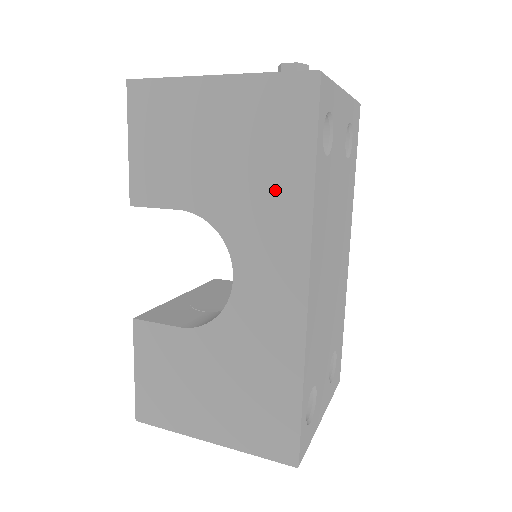
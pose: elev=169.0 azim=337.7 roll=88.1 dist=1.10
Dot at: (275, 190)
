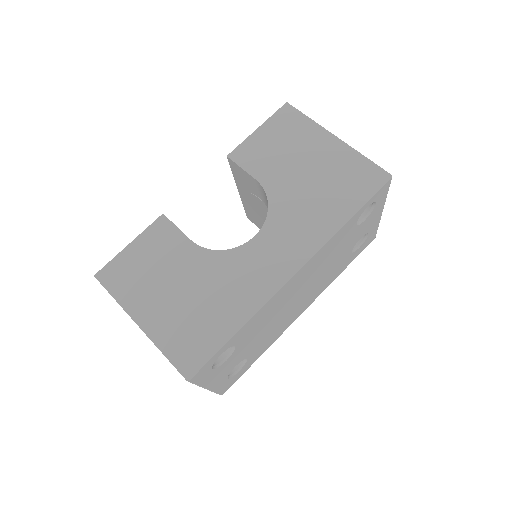
Dot at: (322, 210)
